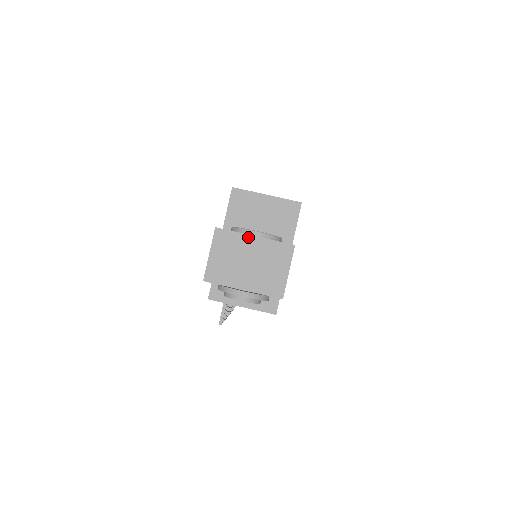
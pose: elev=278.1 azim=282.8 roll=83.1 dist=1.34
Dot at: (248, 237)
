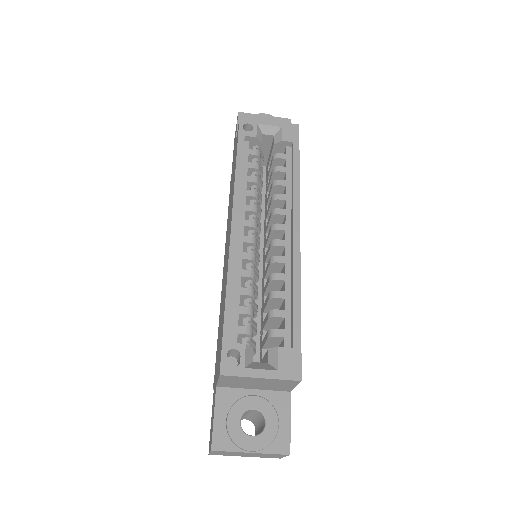
Dot at: (244, 453)
